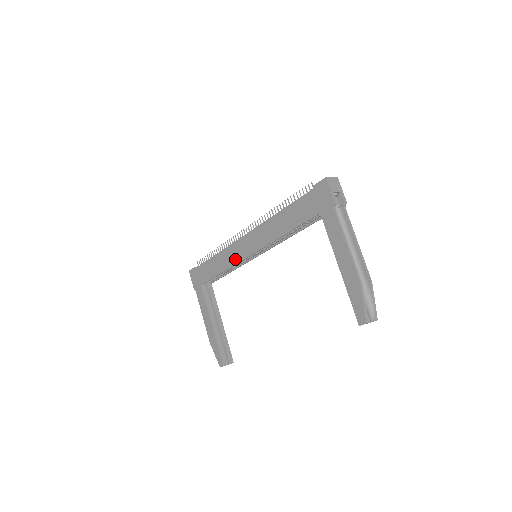
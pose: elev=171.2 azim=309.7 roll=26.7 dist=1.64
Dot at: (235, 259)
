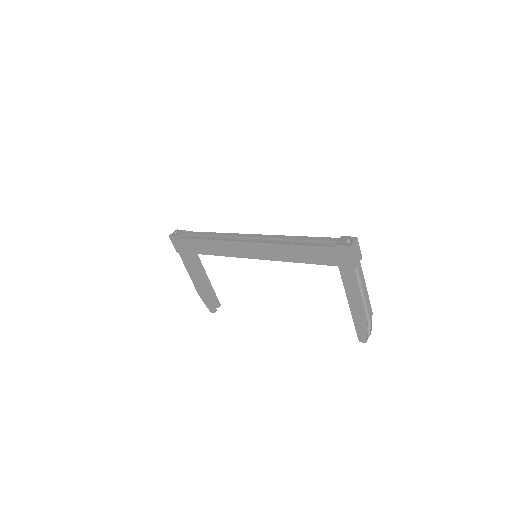
Dot at: (233, 253)
